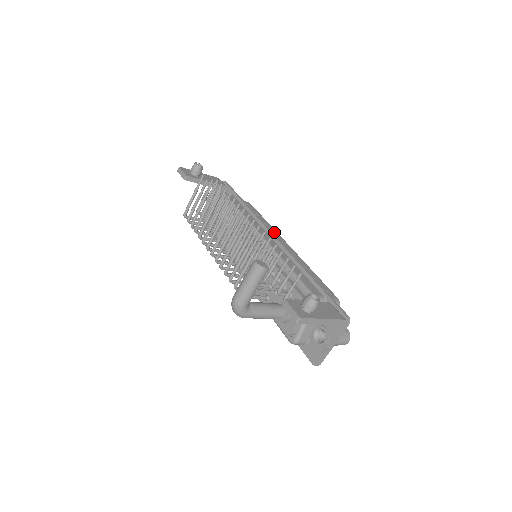
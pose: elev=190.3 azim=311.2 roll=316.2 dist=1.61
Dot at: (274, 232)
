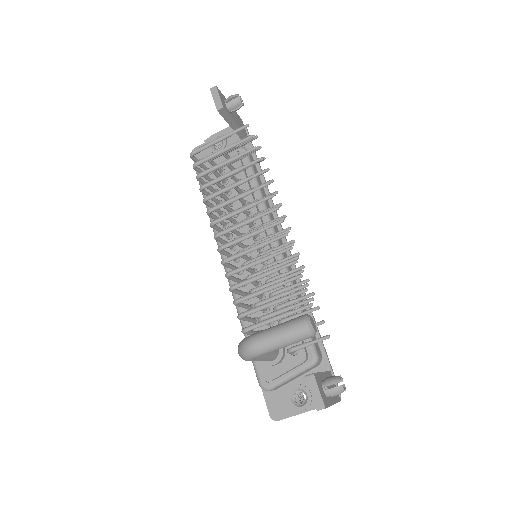
Dot at: occluded
